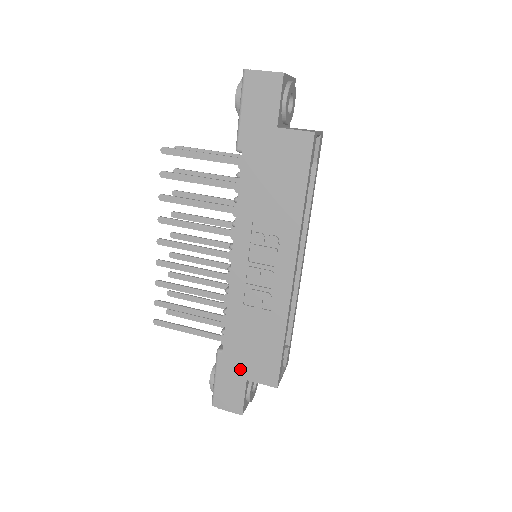
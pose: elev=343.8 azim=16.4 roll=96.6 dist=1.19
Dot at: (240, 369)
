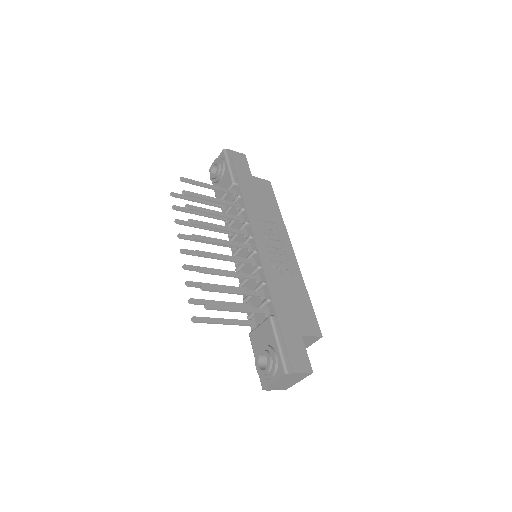
Dot at: (294, 327)
